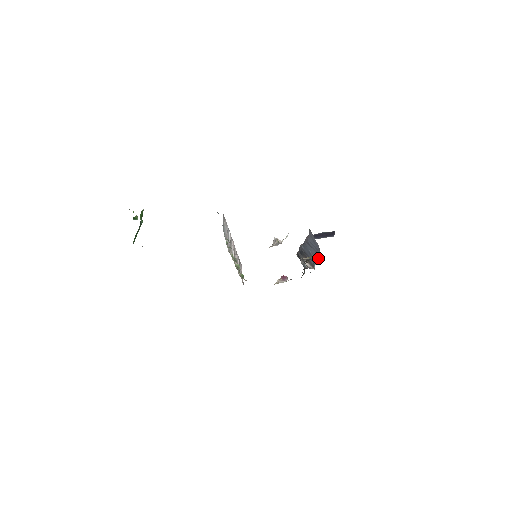
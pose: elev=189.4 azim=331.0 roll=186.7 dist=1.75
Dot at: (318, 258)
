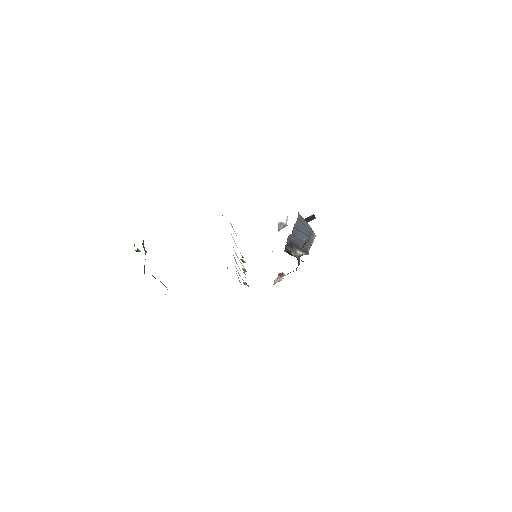
Dot at: (312, 239)
